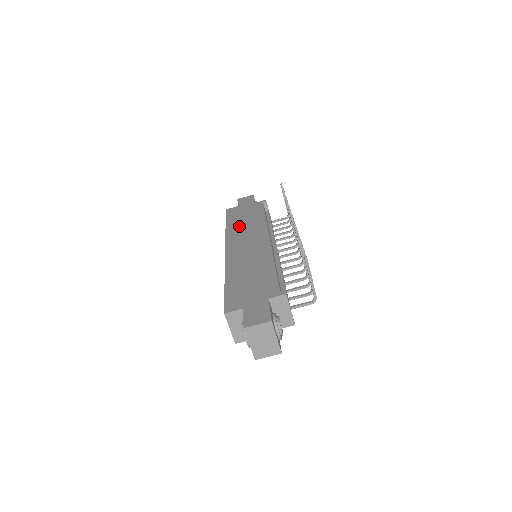
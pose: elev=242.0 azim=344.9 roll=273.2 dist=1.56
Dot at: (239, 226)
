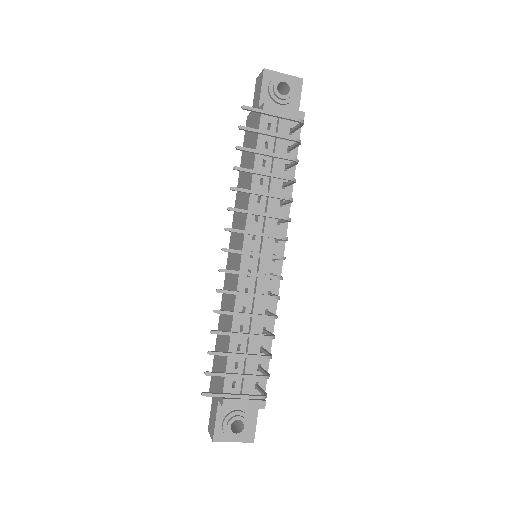
Dot at: occluded
